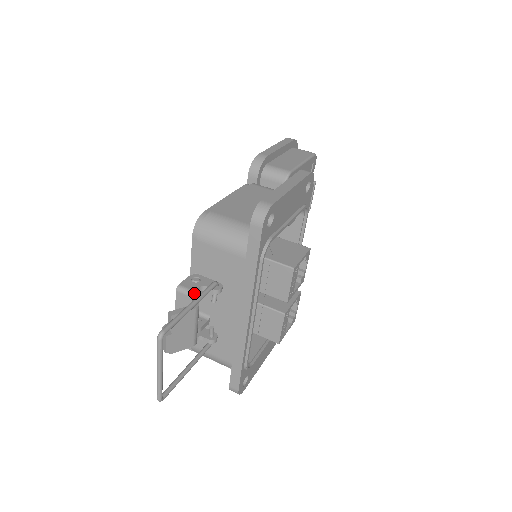
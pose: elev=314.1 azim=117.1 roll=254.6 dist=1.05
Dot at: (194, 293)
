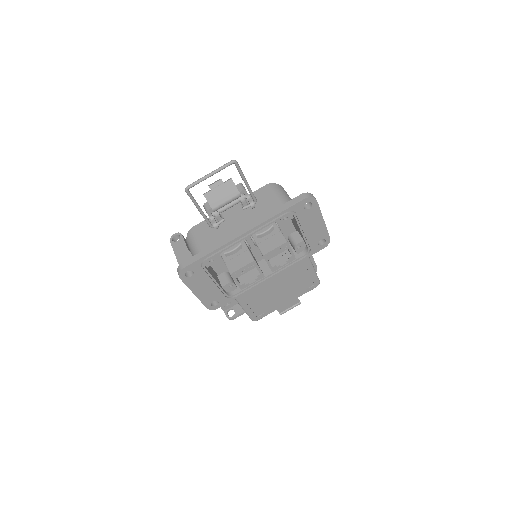
Dot at: (245, 191)
